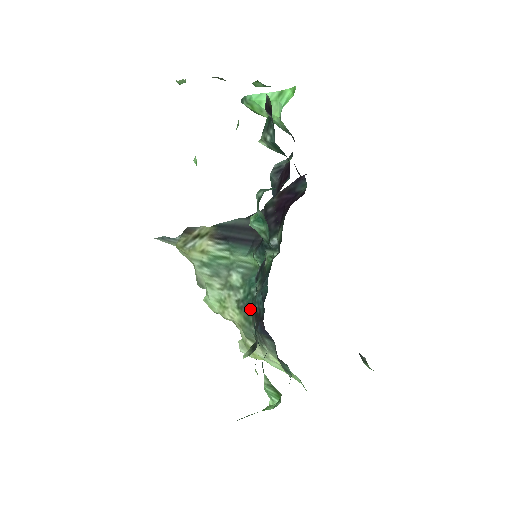
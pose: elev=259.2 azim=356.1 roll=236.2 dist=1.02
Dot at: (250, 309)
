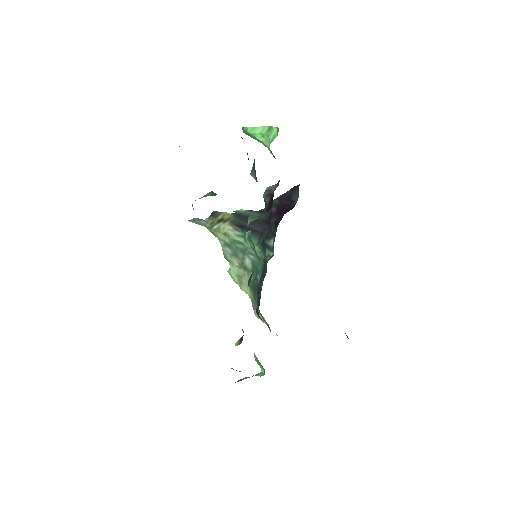
Dot at: (256, 291)
